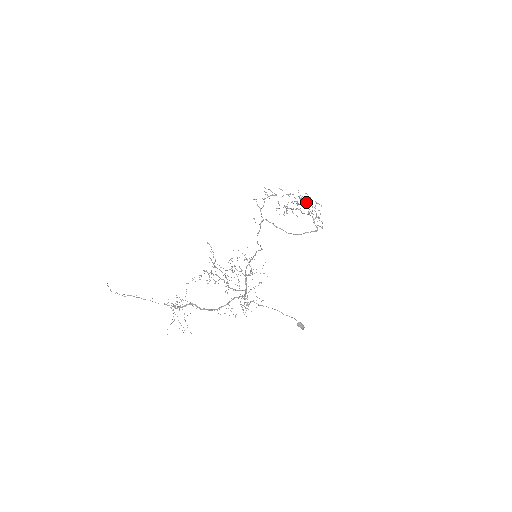
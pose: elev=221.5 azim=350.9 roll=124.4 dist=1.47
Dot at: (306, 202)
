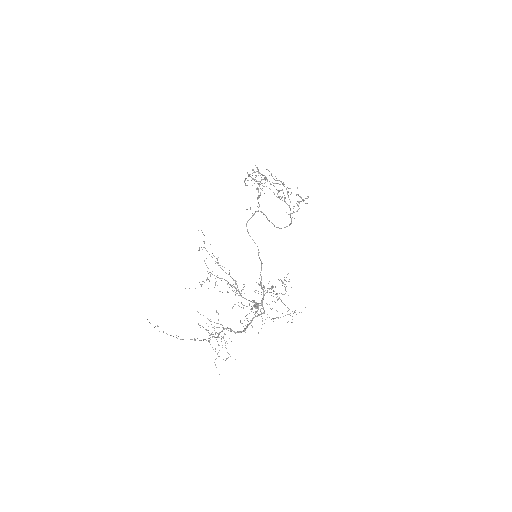
Dot at: (291, 193)
